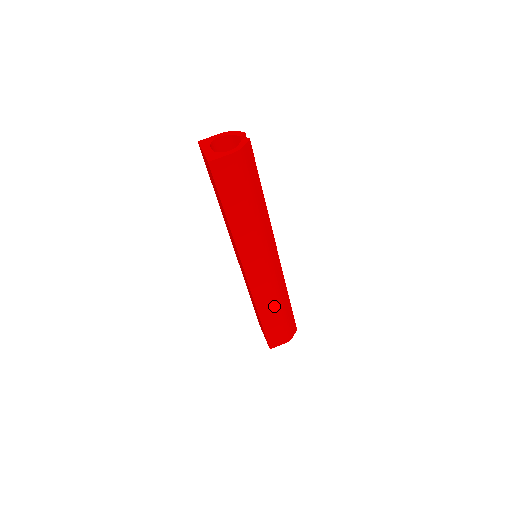
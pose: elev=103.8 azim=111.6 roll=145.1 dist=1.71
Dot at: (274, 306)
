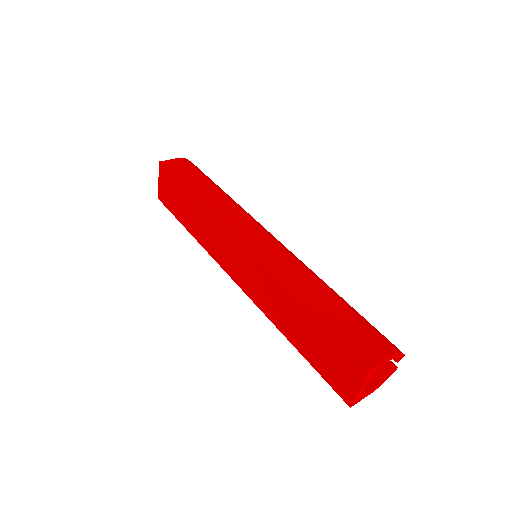
Dot at: (313, 285)
